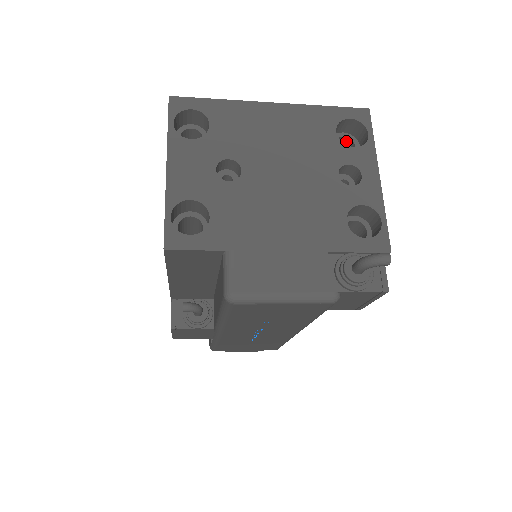
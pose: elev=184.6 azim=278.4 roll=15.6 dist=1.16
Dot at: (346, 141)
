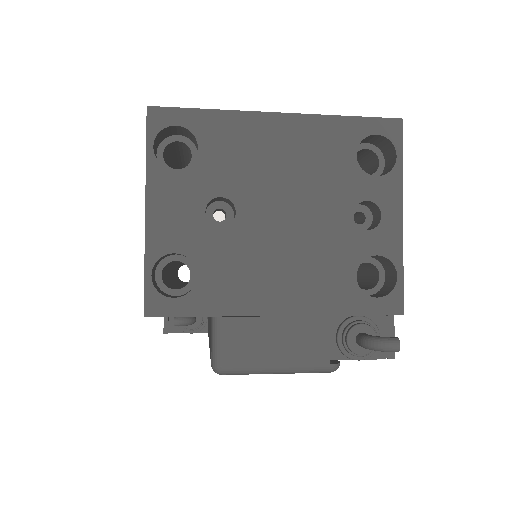
Dot at: (369, 152)
